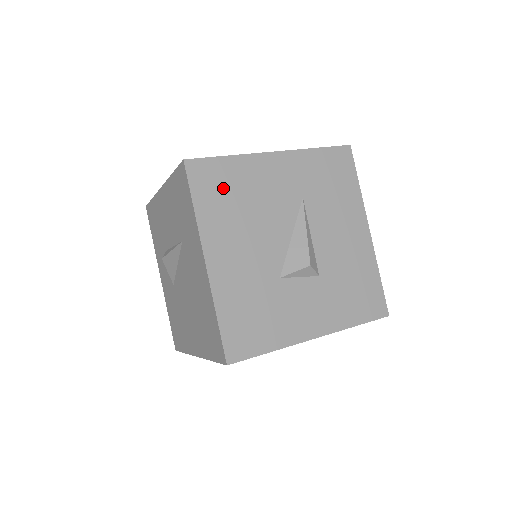
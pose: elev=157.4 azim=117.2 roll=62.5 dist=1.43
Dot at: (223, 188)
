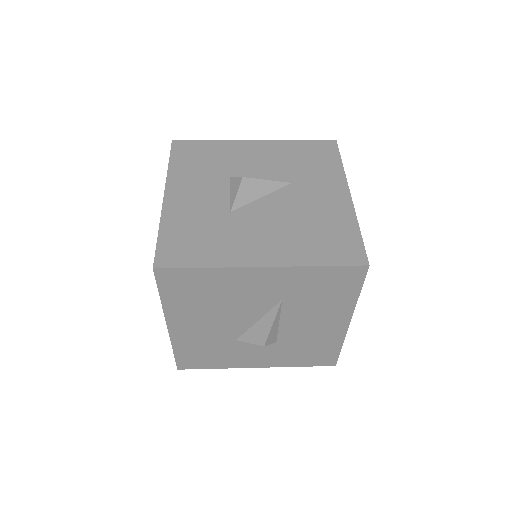
Dot at: (193, 289)
